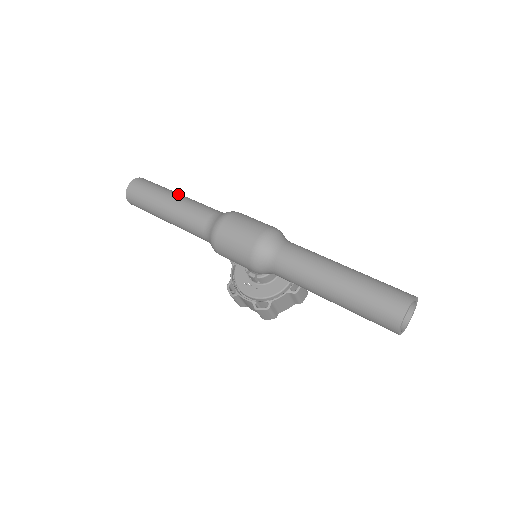
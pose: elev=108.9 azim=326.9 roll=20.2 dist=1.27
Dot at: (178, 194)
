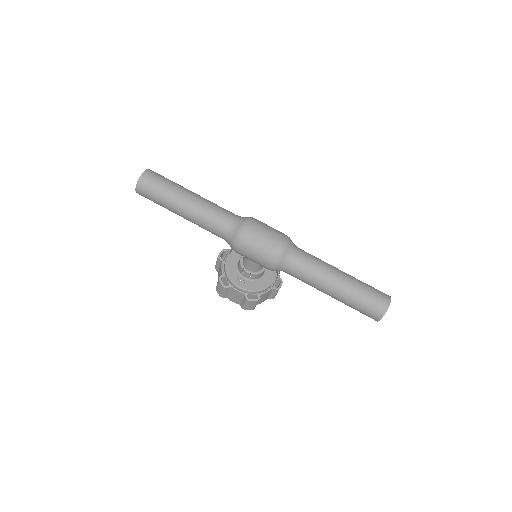
Dot at: occluded
